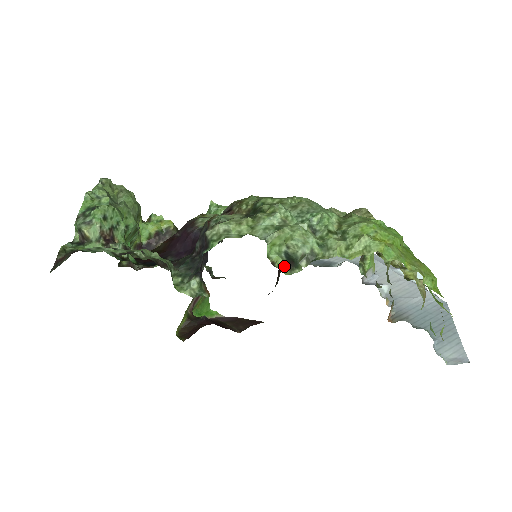
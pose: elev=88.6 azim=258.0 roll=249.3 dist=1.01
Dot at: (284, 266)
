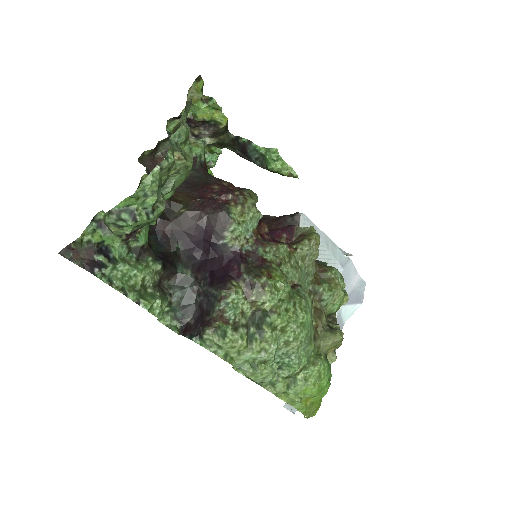
Dot at: occluded
